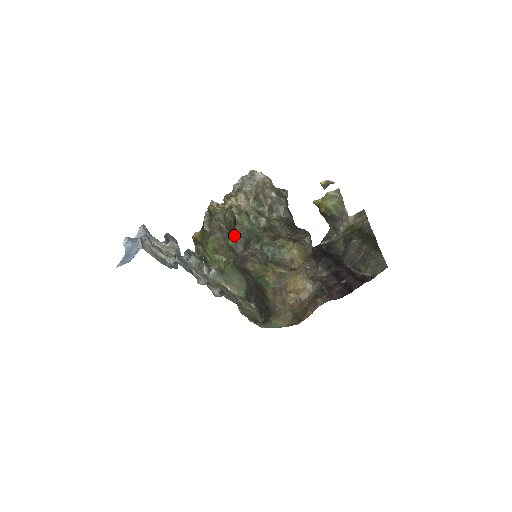
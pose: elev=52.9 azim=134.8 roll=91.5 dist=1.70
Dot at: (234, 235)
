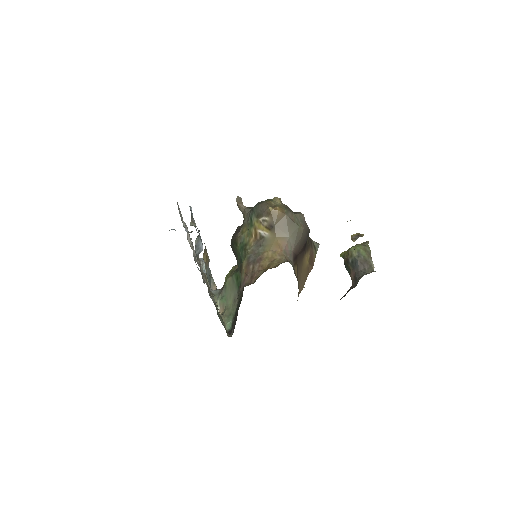
Dot at: occluded
